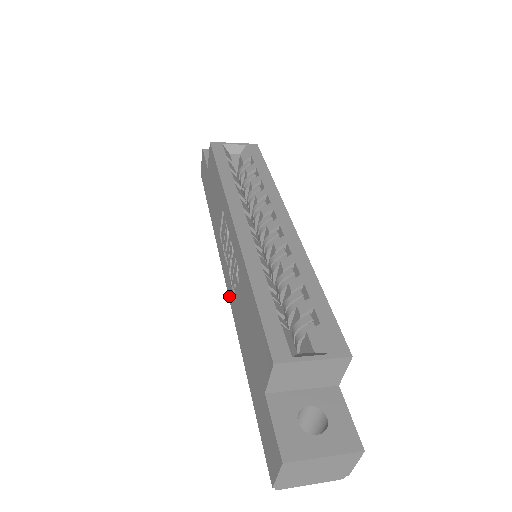
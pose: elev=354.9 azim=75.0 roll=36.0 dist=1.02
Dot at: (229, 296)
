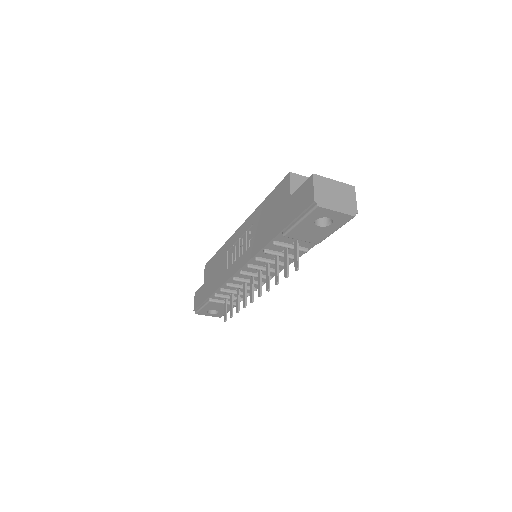
Dot at: (246, 261)
